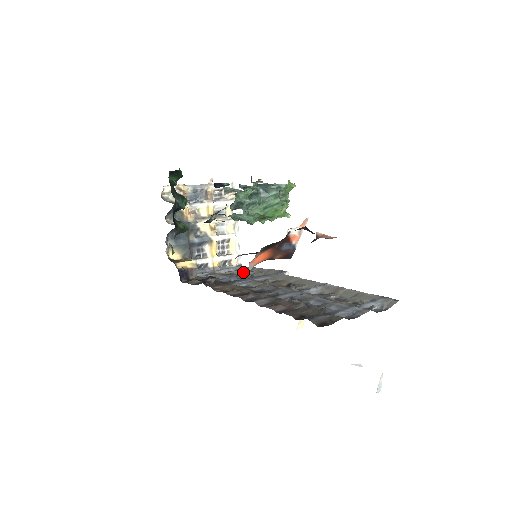
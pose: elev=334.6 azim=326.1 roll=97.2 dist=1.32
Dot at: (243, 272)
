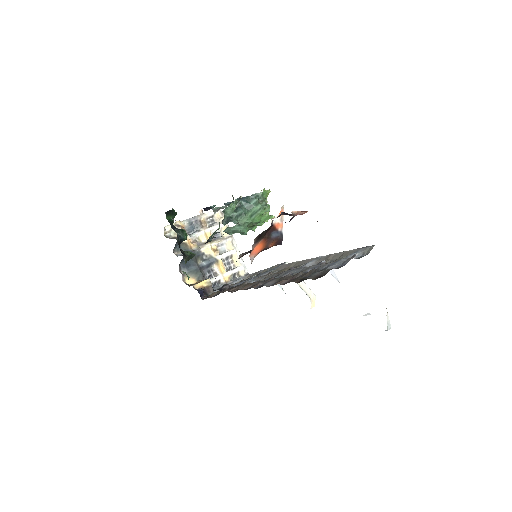
Dot at: occluded
